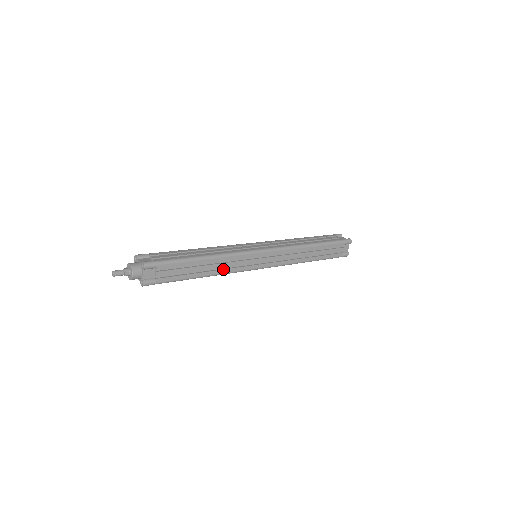
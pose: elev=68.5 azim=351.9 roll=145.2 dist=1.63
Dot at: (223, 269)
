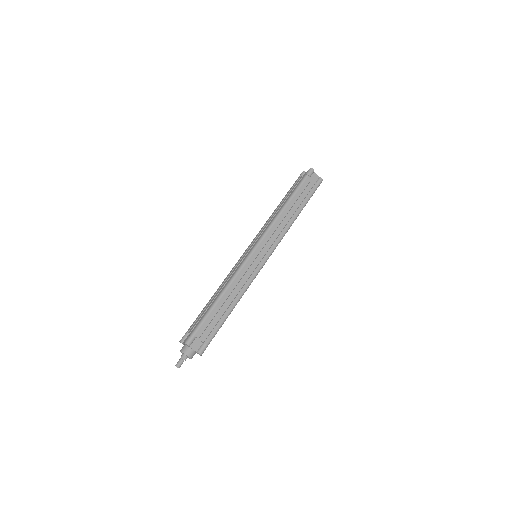
Dot at: (240, 290)
